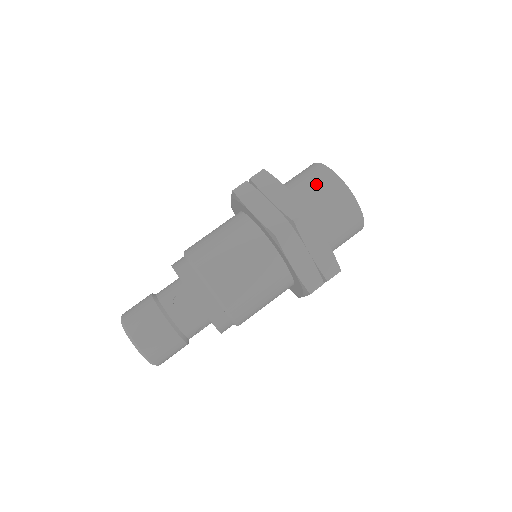
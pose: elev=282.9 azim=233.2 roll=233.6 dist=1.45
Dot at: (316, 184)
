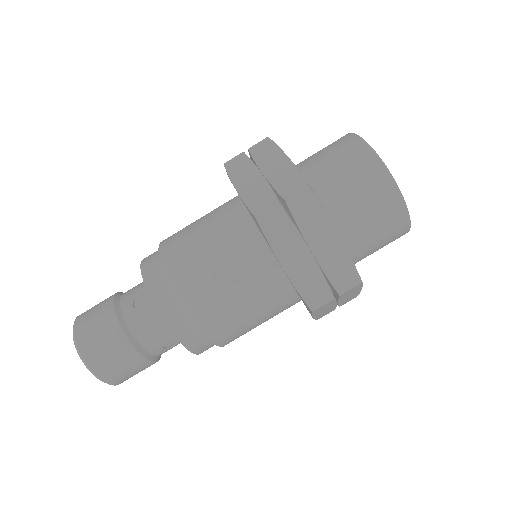
Dot at: (337, 157)
